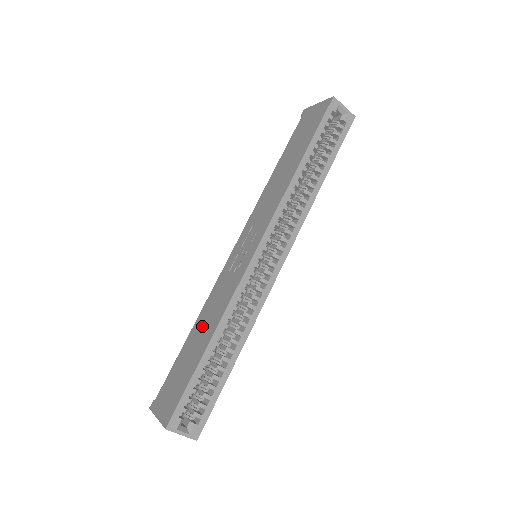
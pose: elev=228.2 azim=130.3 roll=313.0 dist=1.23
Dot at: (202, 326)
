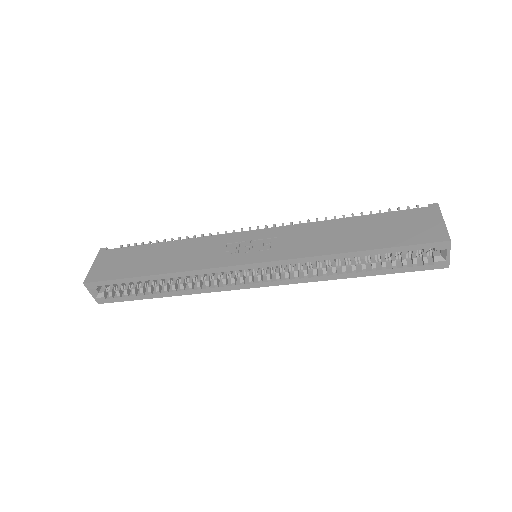
Dot at: (171, 253)
